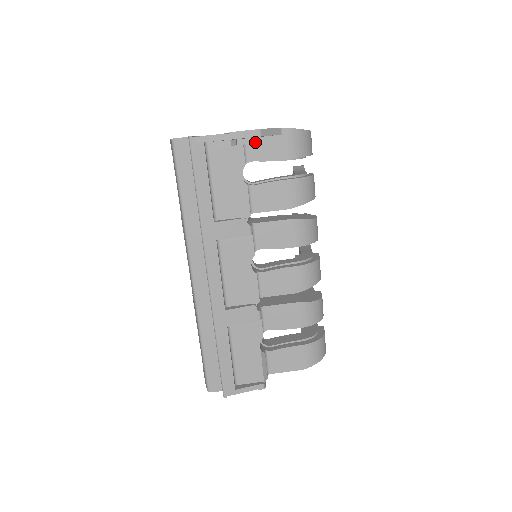
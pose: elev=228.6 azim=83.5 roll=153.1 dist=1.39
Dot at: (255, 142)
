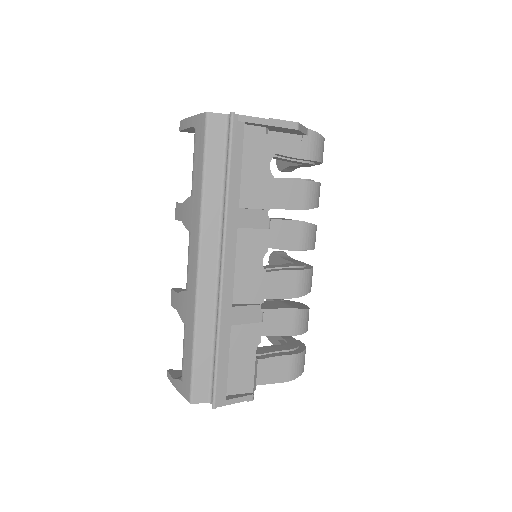
Dot at: (282, 137)
